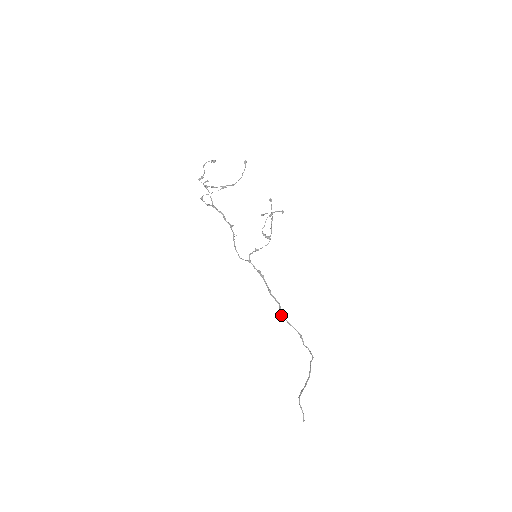
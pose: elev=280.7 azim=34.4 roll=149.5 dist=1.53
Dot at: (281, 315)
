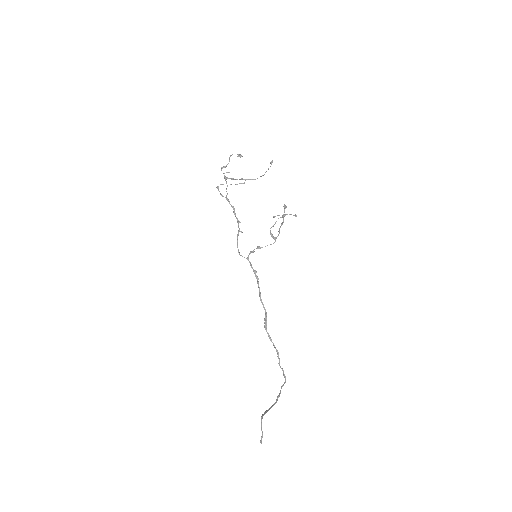
Dot at: (264, 326)
